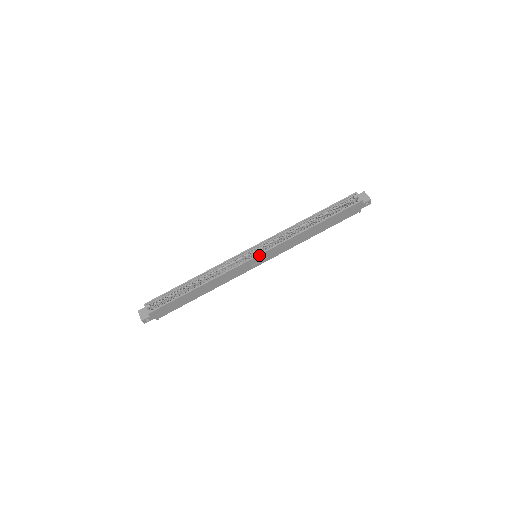
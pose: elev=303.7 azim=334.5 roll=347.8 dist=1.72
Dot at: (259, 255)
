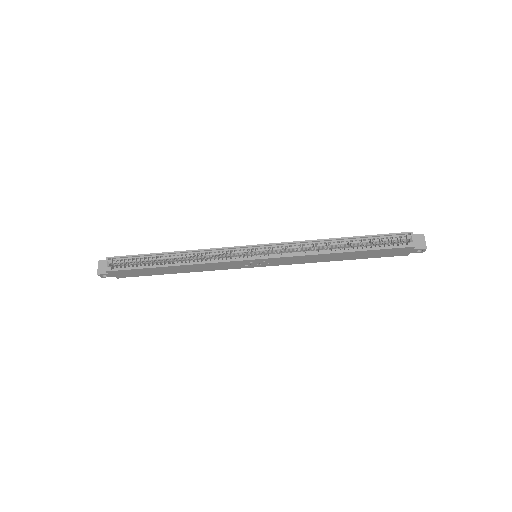
Dot at: (258, 259)
